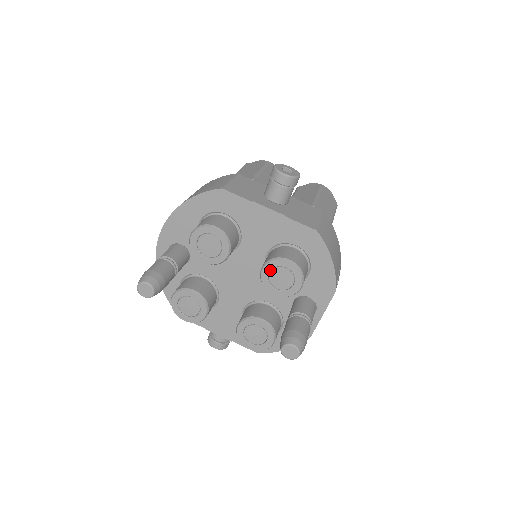
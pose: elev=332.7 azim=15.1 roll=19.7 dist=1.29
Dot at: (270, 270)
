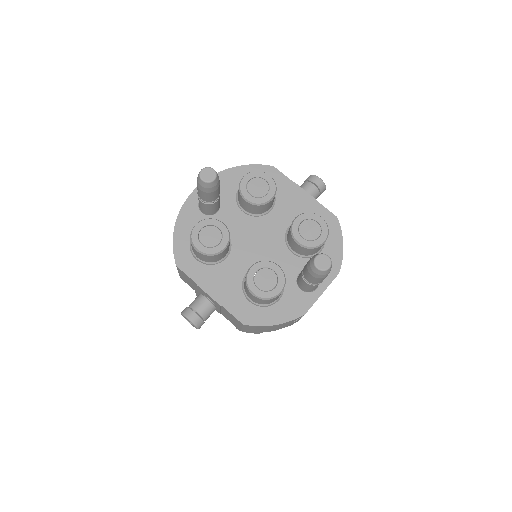
Dot at: (286, 243)
